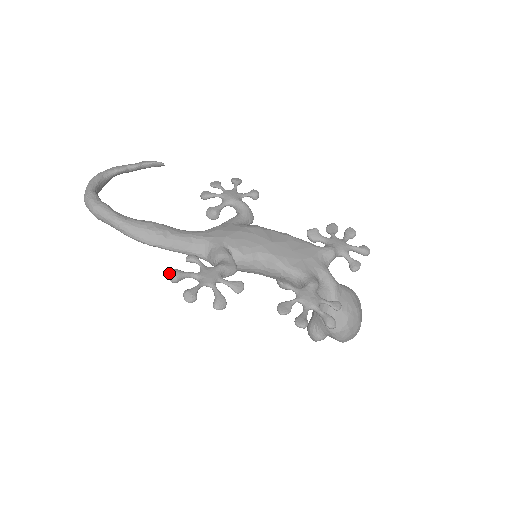
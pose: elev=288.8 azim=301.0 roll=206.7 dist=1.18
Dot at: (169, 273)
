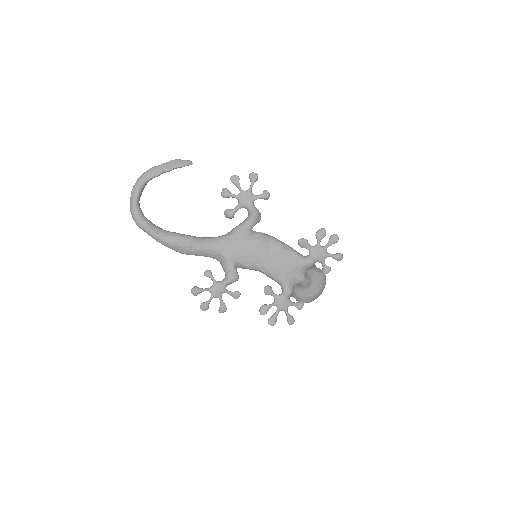
Dot at: (192, 290)
